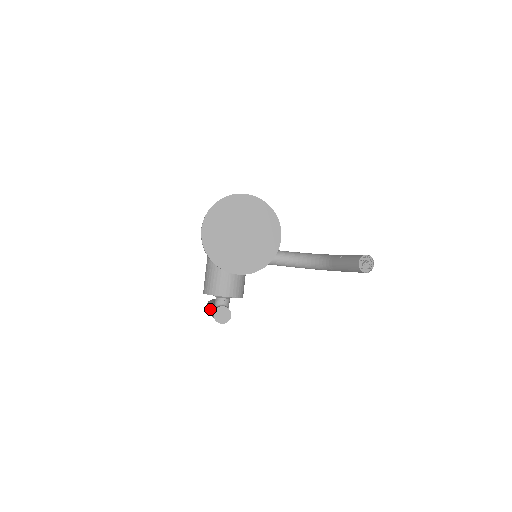
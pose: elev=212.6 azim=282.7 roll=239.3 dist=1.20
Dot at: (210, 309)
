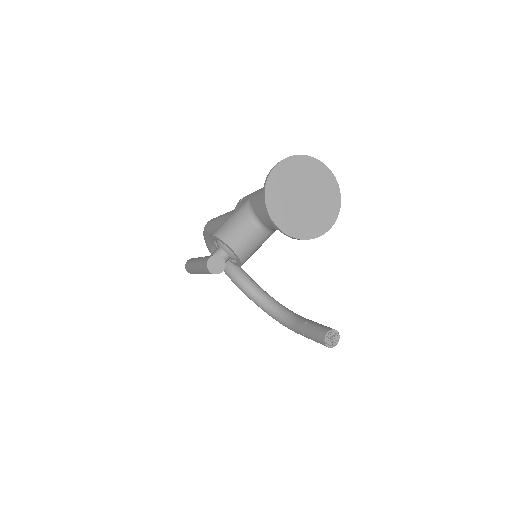
Dot at: (200, 258)
